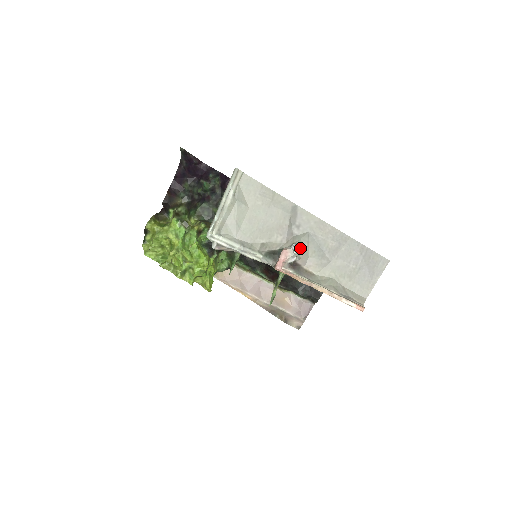
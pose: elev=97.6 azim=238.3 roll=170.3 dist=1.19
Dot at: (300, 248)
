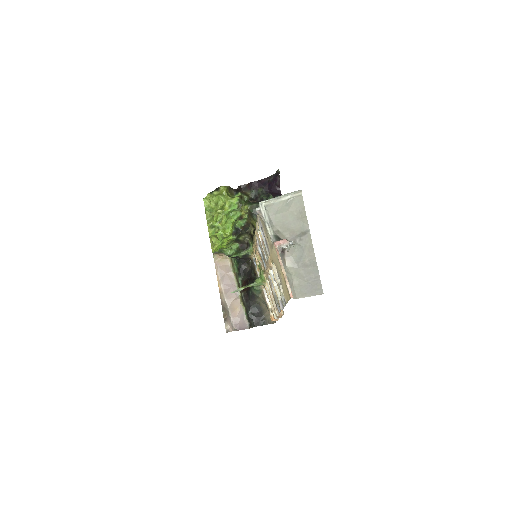
Dot at: (292, 248)
